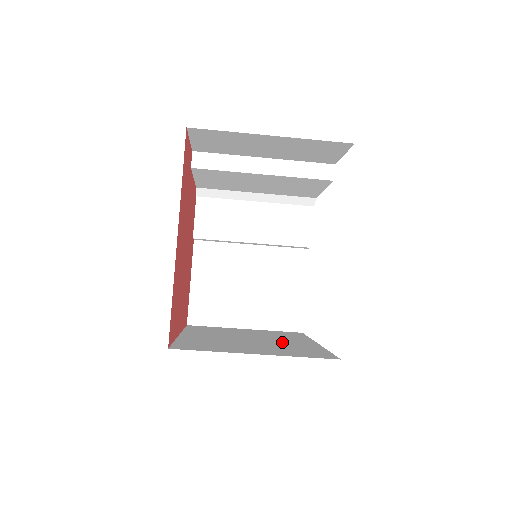
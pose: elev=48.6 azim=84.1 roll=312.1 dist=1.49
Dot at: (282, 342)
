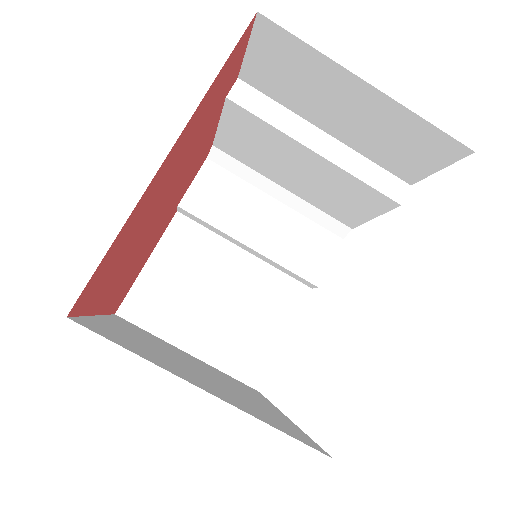
Dot at: (239, 391)
